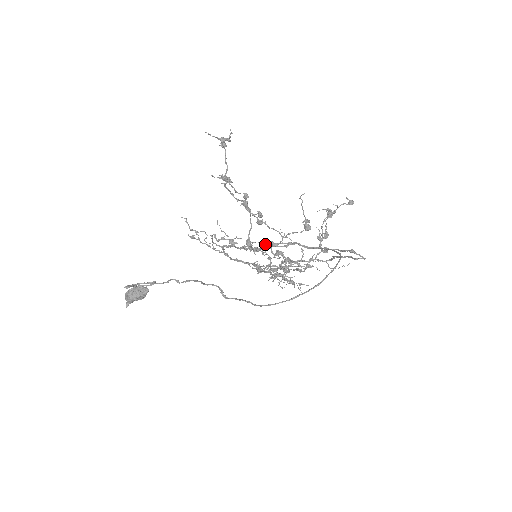
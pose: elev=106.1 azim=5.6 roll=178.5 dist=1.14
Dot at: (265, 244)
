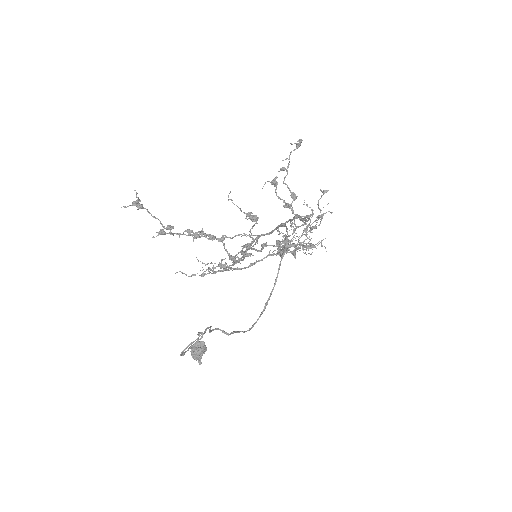
Dot at: (241, 252)
